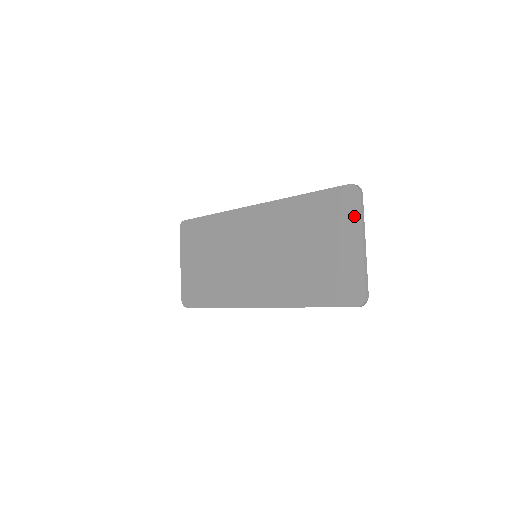
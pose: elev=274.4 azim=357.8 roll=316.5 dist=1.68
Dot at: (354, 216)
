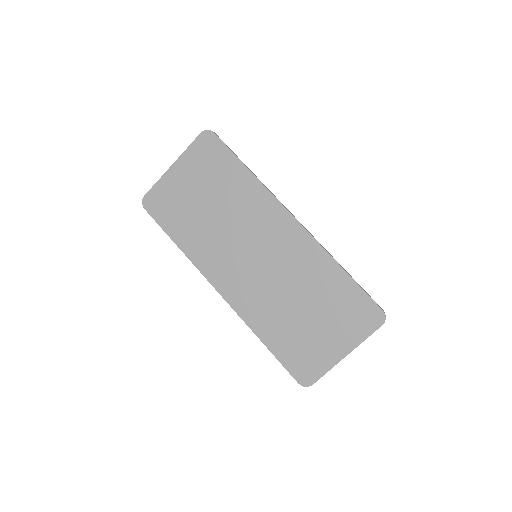
Dot at: (361, 333)
